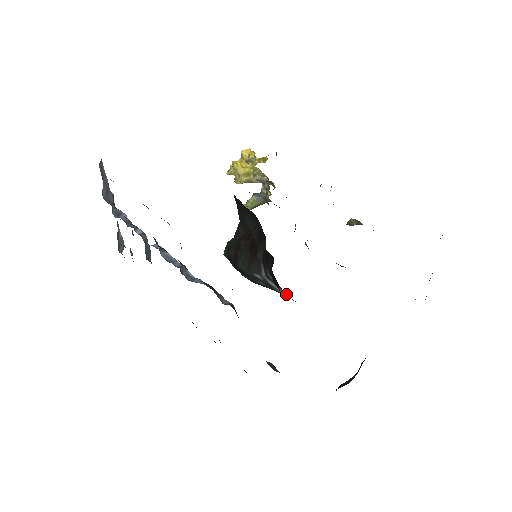
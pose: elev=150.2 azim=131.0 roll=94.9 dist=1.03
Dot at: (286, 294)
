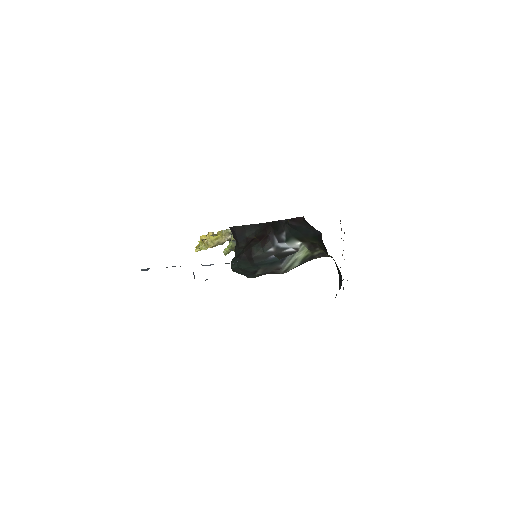
Dot at: (296, 240)
